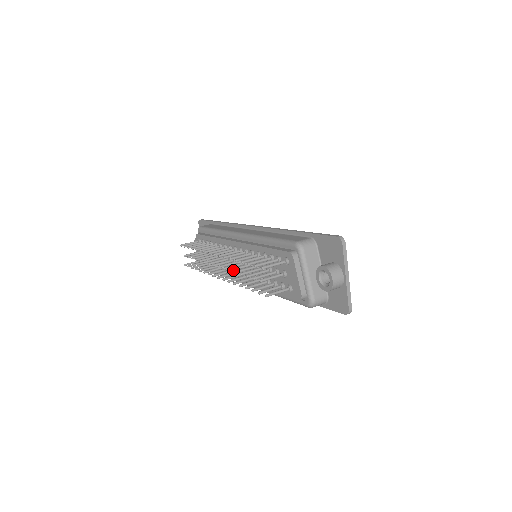
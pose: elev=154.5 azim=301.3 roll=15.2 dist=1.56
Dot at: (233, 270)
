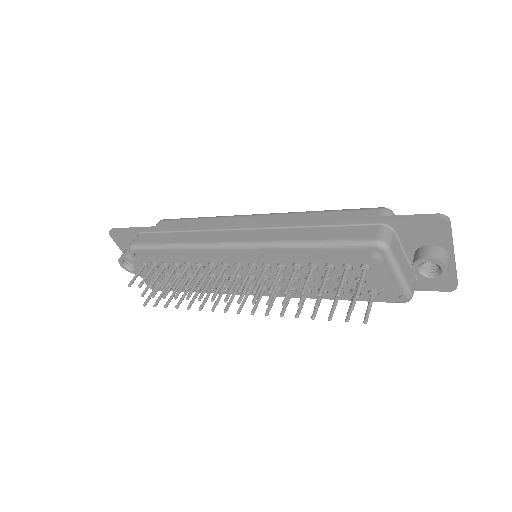
Dot at: (271, 300)
